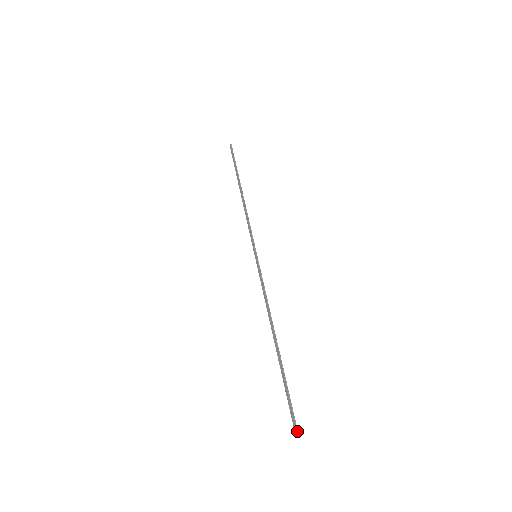
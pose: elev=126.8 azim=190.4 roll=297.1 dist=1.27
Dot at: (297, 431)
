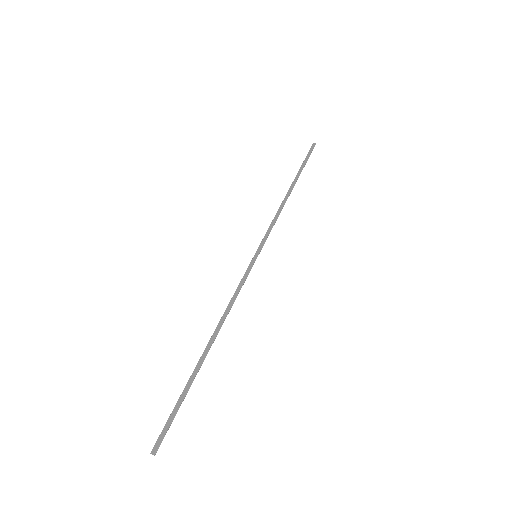
Dot at: (156, 451)
